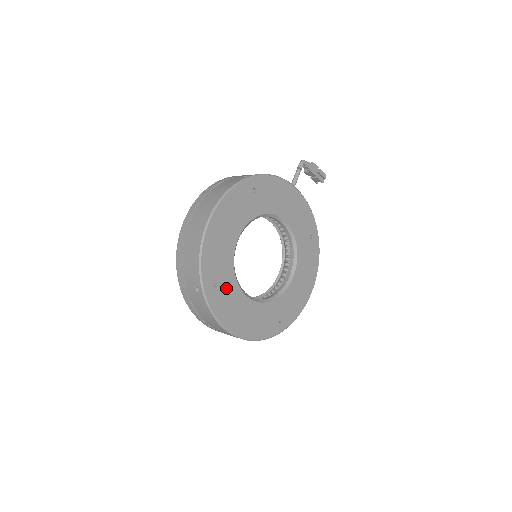
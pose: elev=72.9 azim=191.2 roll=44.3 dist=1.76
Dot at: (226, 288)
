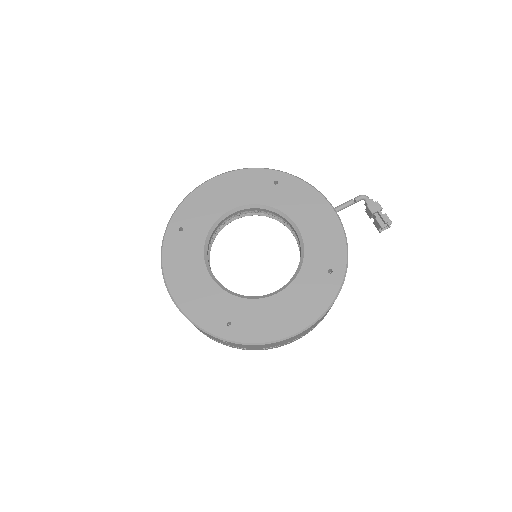
Dot at: (190, 241)
